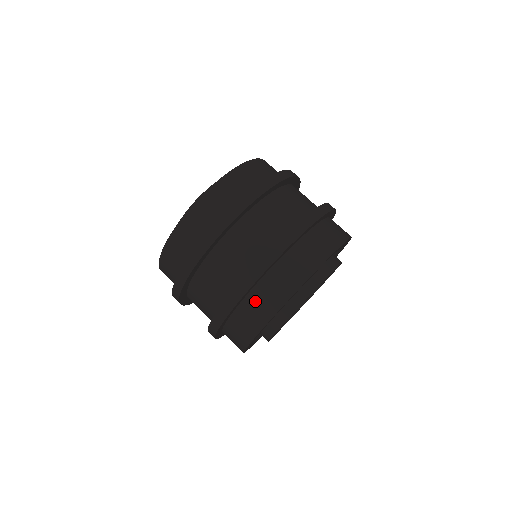
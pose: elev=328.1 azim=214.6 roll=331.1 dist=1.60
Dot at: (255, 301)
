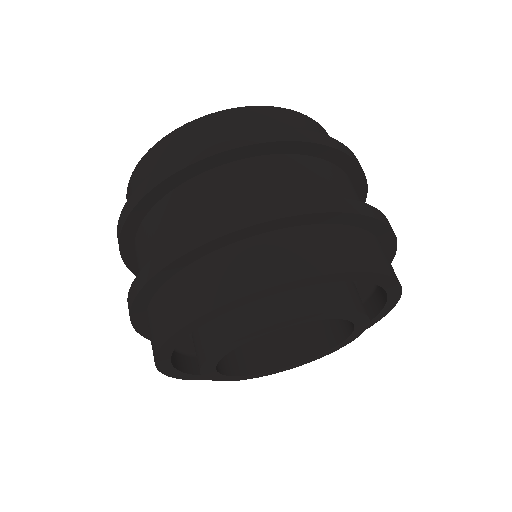
Dot at: (158, 308)
